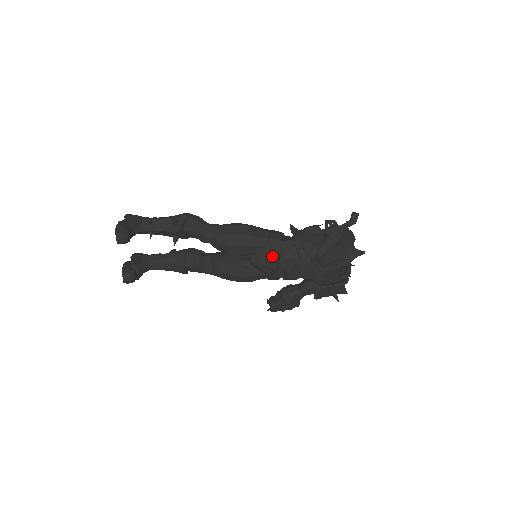
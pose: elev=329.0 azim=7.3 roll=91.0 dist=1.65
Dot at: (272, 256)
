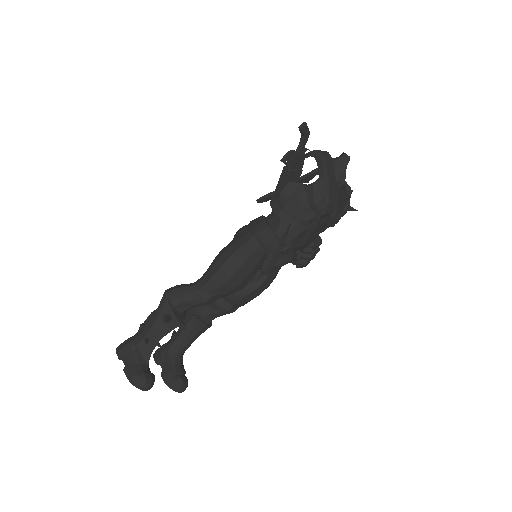
Dot at: (279, 253)
